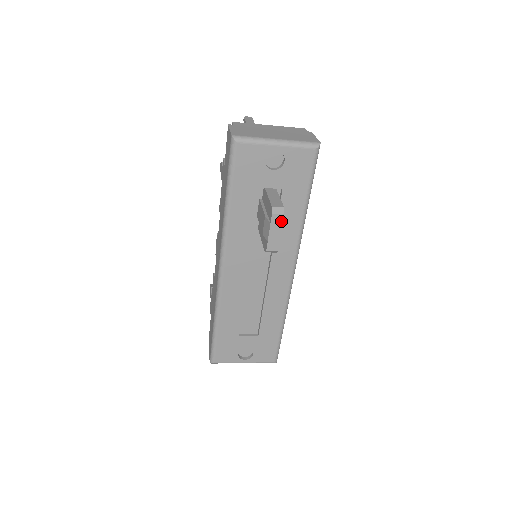
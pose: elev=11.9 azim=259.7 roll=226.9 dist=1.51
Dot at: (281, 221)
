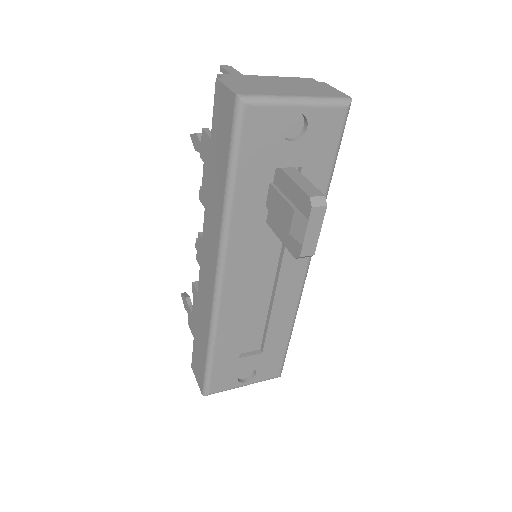
Dot at: (322, 215)
